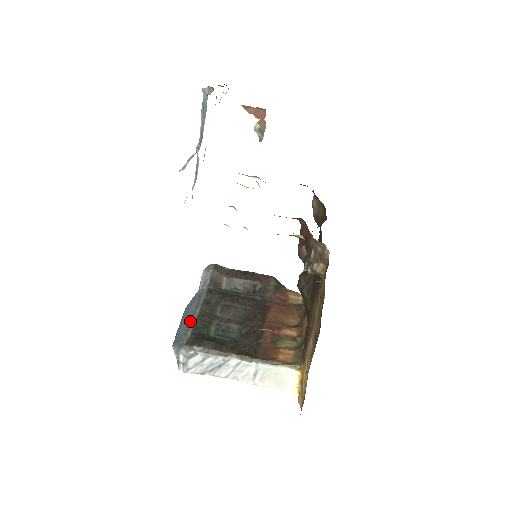
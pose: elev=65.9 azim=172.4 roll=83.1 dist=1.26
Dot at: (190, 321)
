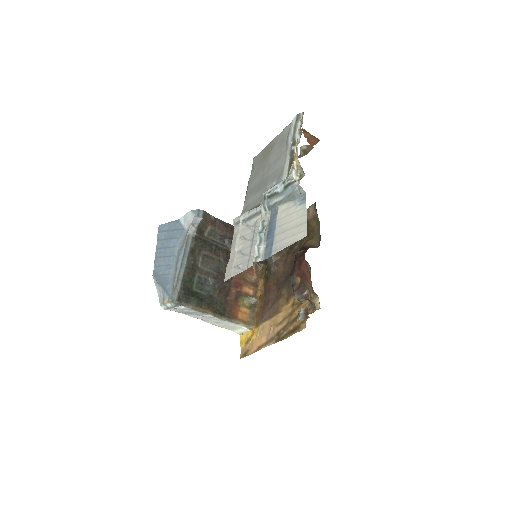
Dot at: (179, 272)
